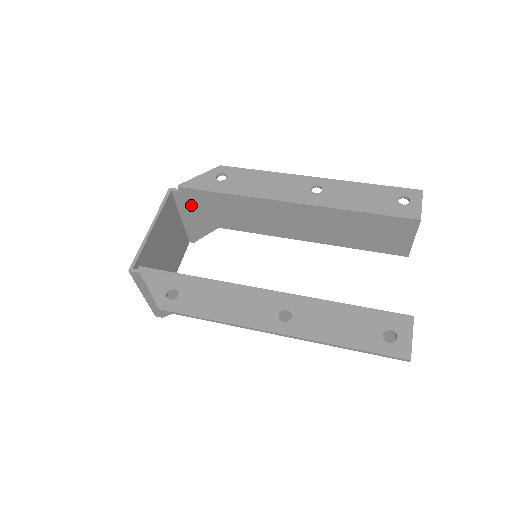
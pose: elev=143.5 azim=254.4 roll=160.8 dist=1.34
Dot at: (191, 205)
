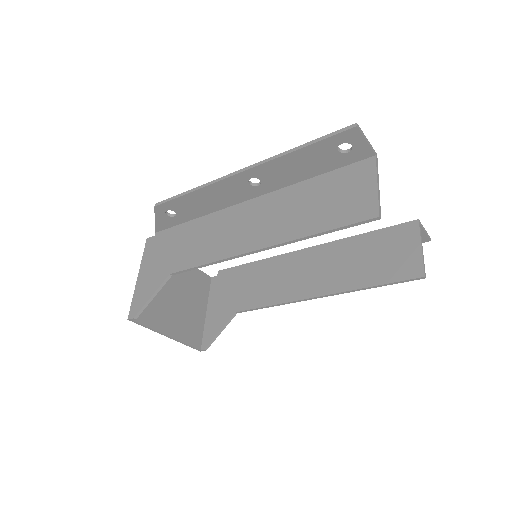
Dot at: (221, 290)
